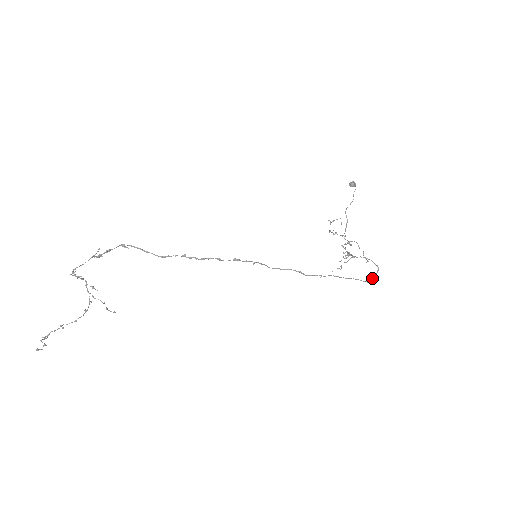
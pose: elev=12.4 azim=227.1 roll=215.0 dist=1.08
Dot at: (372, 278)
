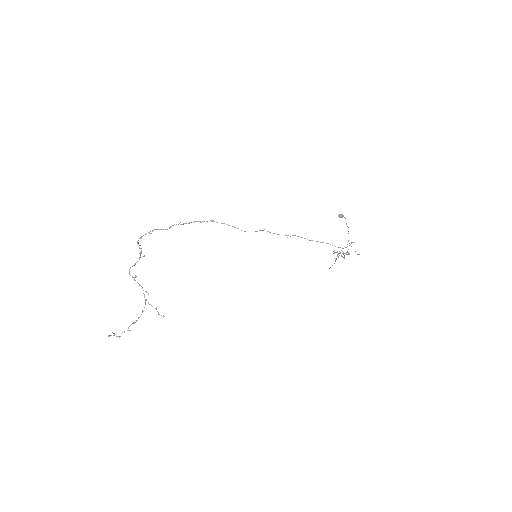
Dot at: (346, 247)
